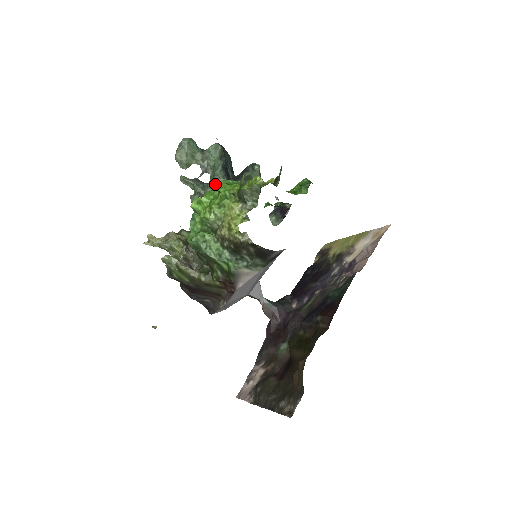
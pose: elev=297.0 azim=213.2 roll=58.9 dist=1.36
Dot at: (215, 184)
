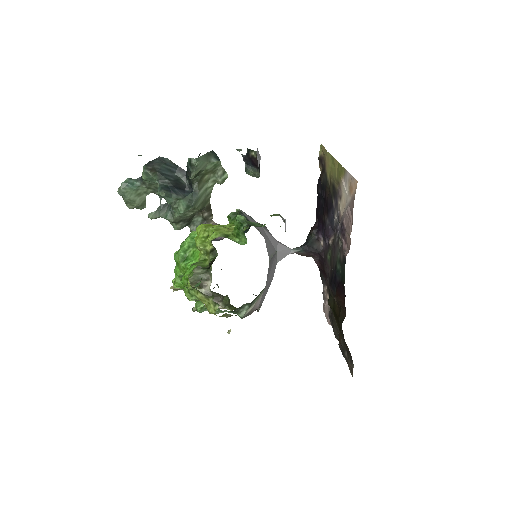
Dot at: occluded
